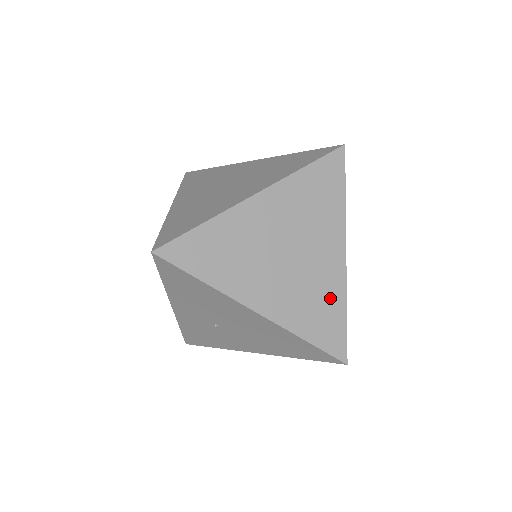
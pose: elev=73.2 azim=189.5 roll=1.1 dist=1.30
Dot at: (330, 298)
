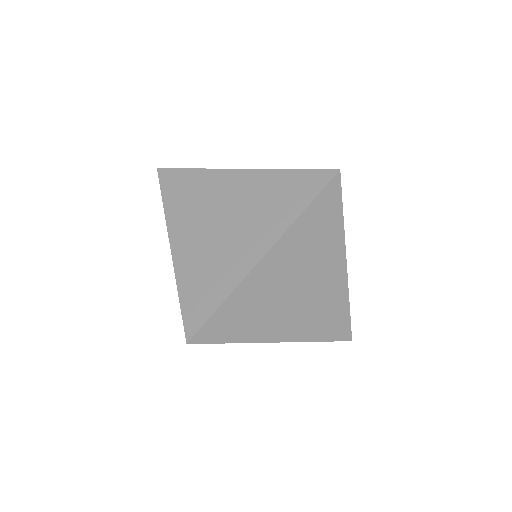
Dot at: (336, 304)
